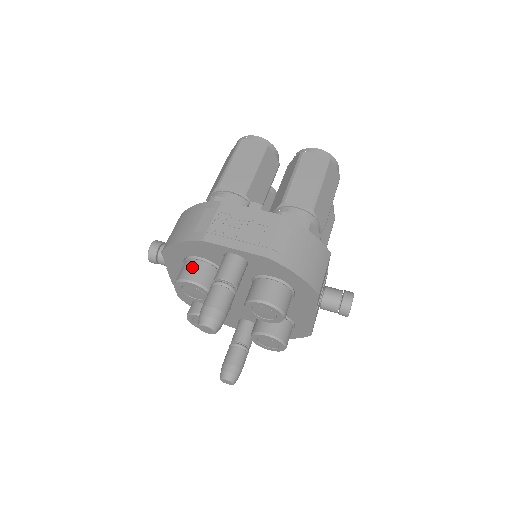
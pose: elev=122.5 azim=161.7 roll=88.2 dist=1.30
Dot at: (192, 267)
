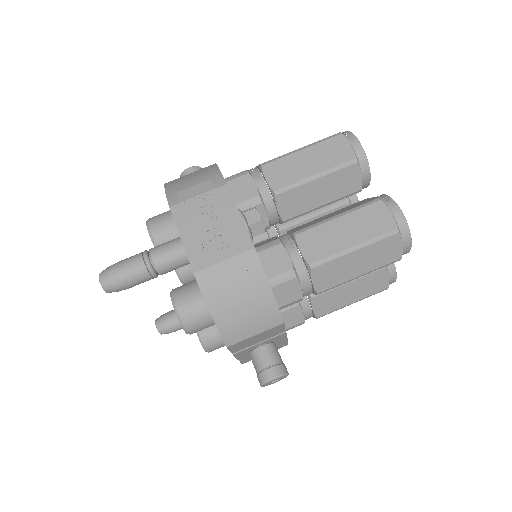
Dot at: (164, 220)
